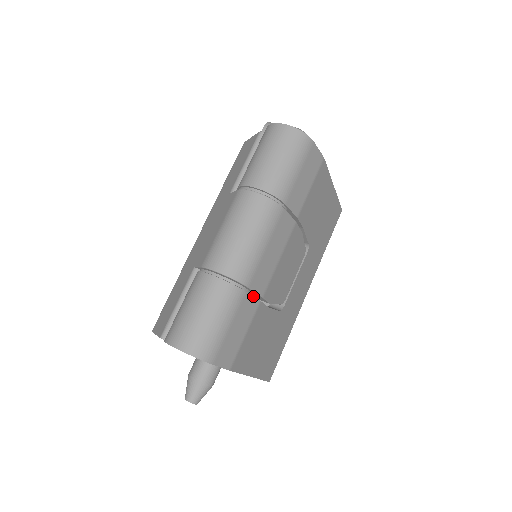
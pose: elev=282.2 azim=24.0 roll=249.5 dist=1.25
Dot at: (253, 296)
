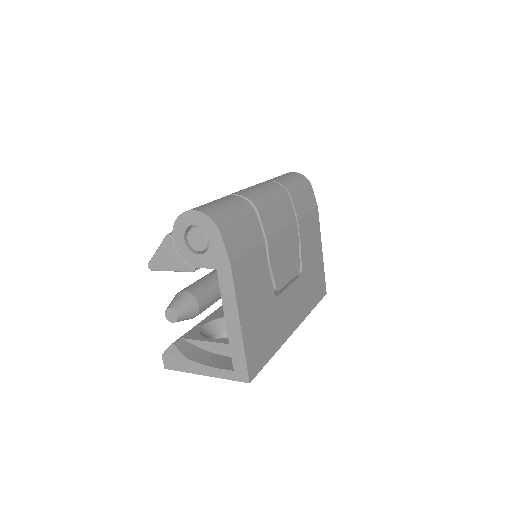
Dot at: (260, 227)
